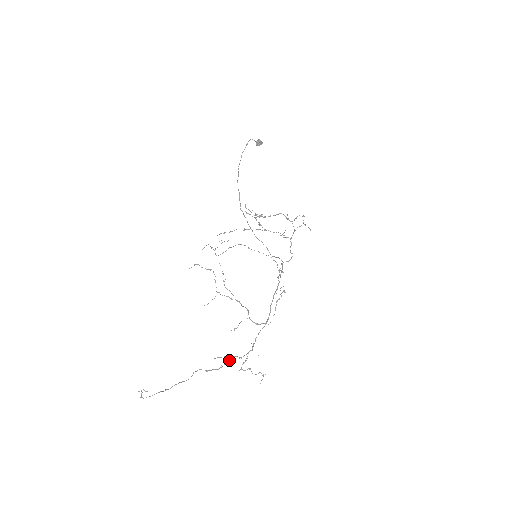
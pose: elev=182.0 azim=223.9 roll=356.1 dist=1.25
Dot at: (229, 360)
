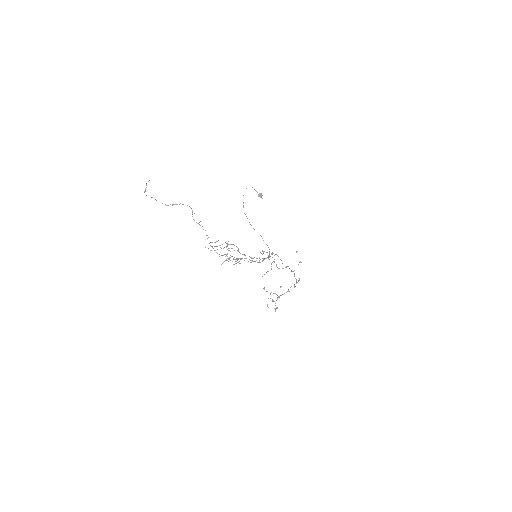
Dot at: (214, 250)
